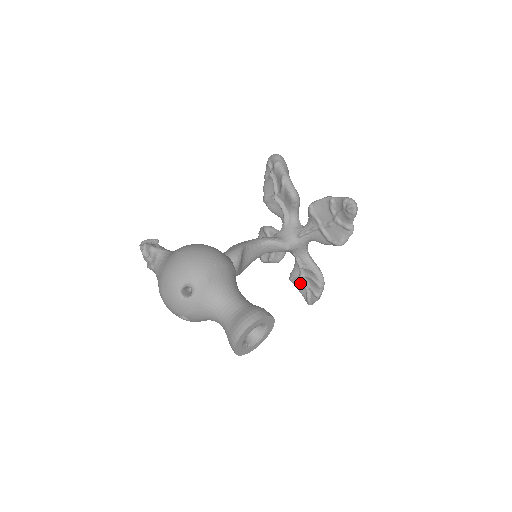
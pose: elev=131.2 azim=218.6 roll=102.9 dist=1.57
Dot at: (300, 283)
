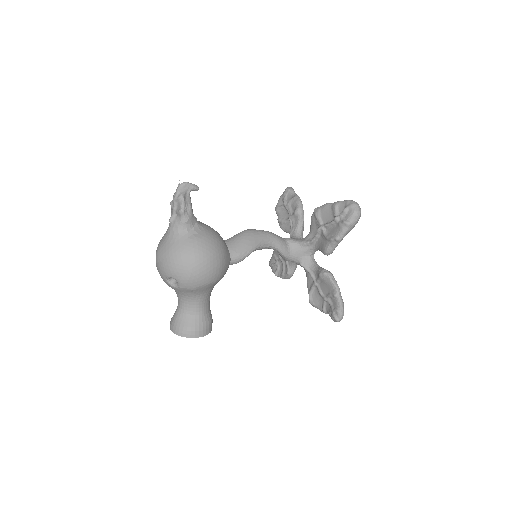
Dot at: (277, 255)
